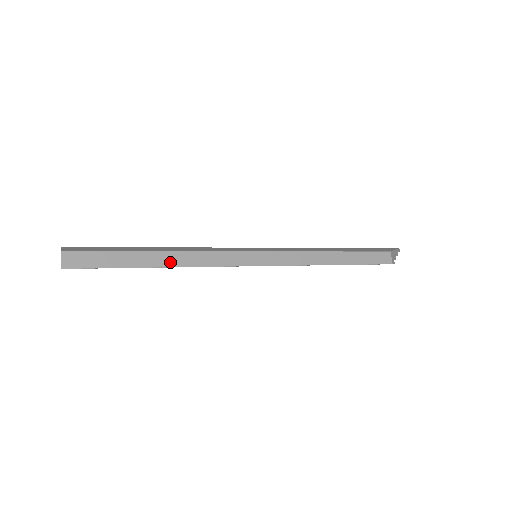
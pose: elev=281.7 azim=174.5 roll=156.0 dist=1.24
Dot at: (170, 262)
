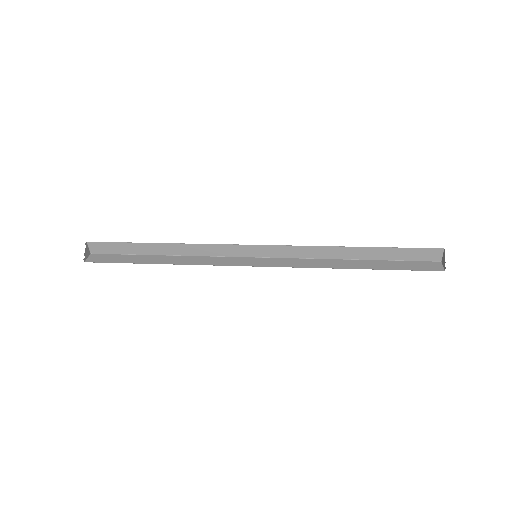
Dot at: (173, 262)
